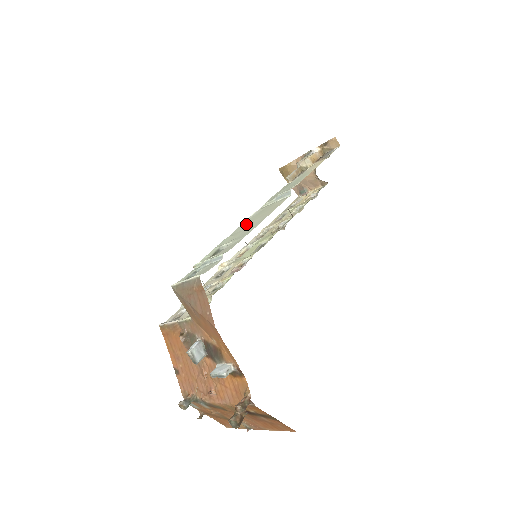
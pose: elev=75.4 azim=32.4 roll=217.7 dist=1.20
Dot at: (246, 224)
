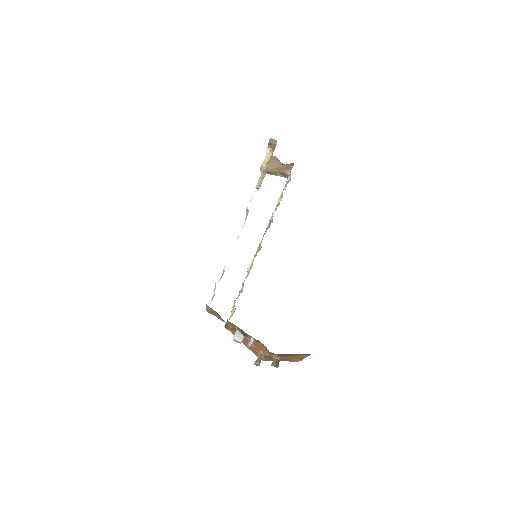
Dot at: occluded
